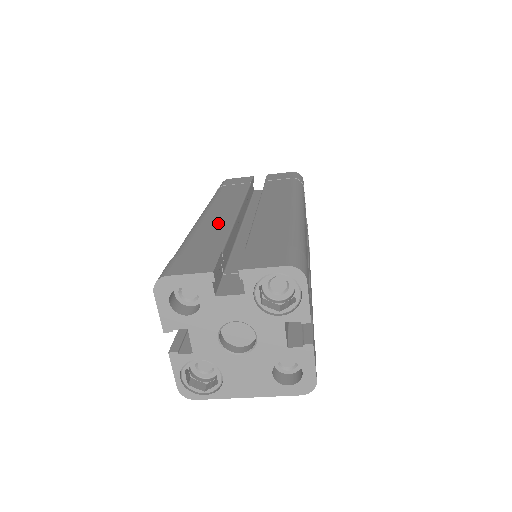
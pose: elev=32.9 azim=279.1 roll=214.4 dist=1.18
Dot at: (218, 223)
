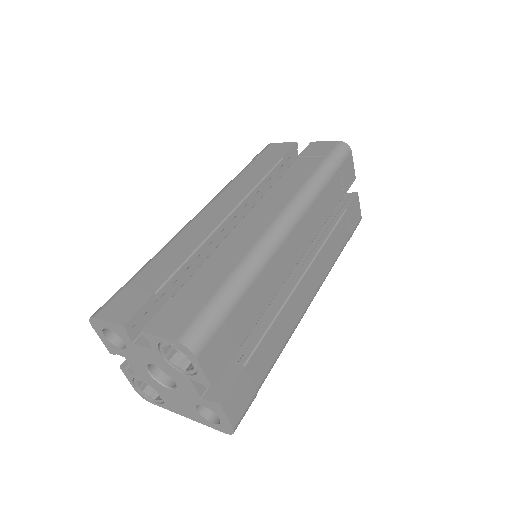
Dot at: (193, 236)
